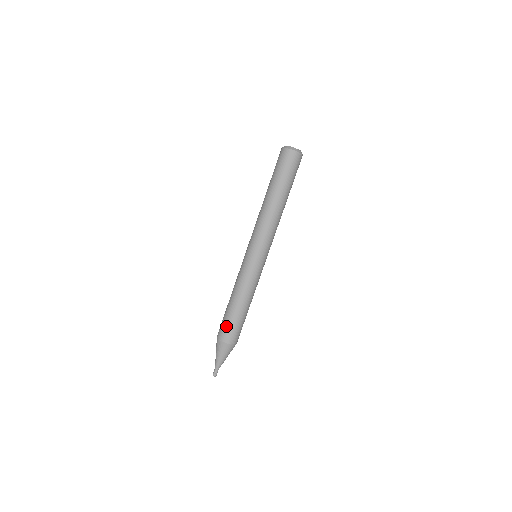
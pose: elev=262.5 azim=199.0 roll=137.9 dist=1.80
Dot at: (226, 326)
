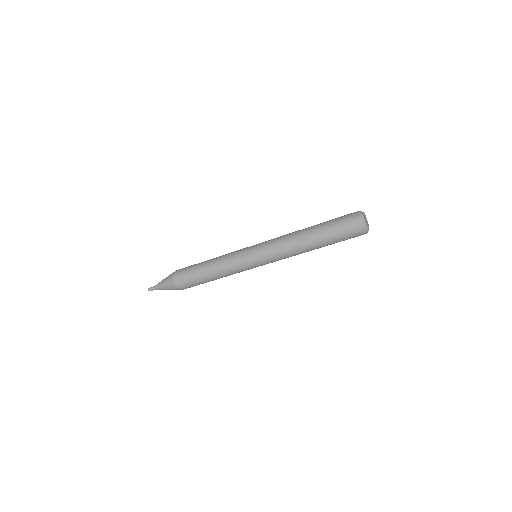
Dot at: (188, 279)
